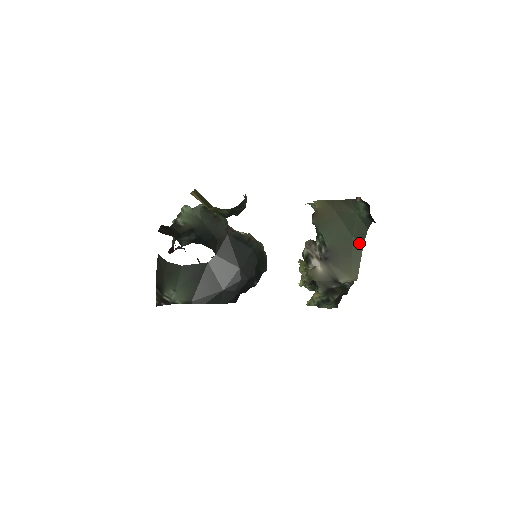
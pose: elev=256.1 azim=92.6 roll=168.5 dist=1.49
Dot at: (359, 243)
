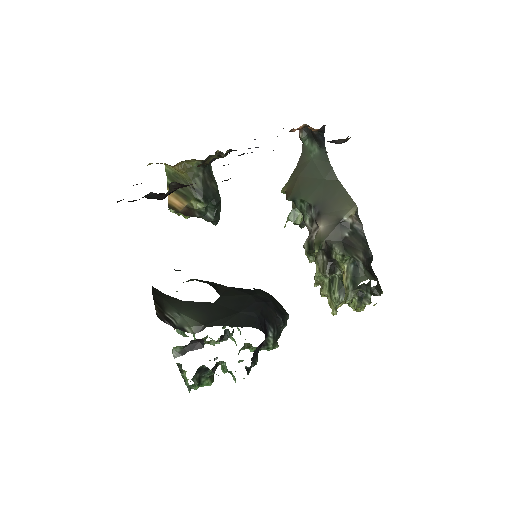
Dot at: (334, 180)
